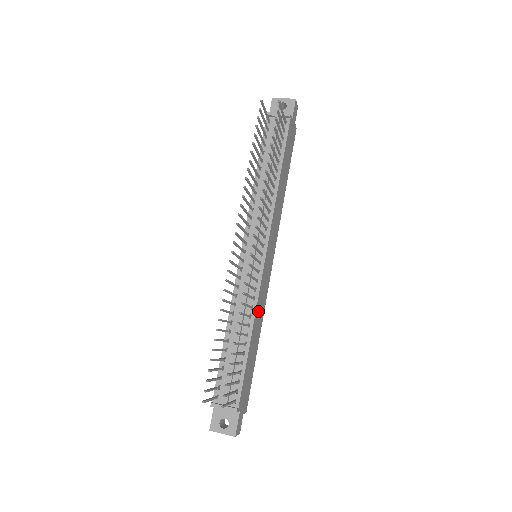
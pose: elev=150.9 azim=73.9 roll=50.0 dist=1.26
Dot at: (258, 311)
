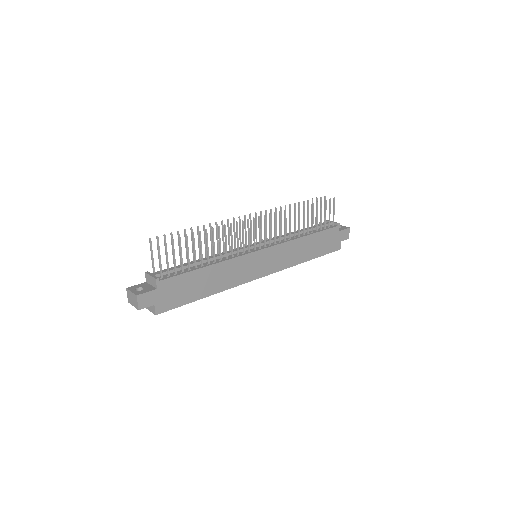
Dot at: (228, 268)
